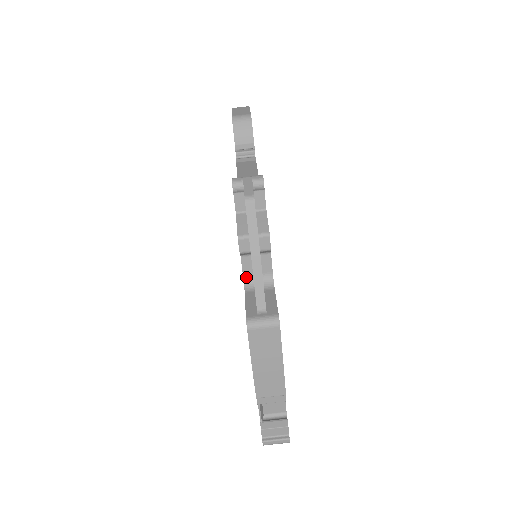
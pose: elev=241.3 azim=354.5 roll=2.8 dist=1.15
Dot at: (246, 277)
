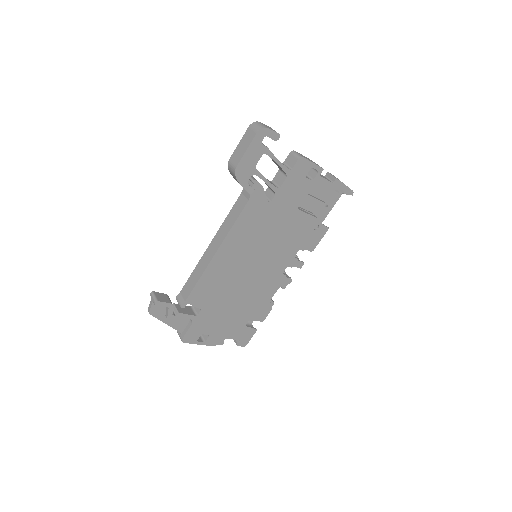
Dot at: occluded
